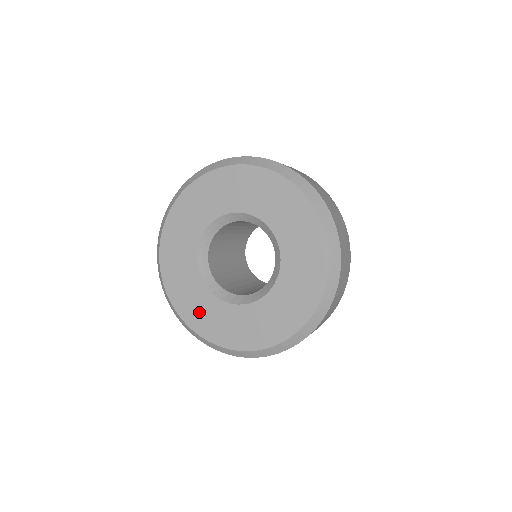
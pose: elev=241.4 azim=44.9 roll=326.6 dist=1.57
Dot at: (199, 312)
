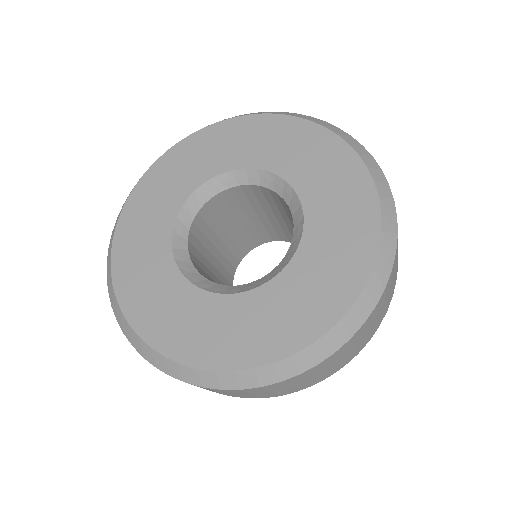
Dot at: (141, 279)
